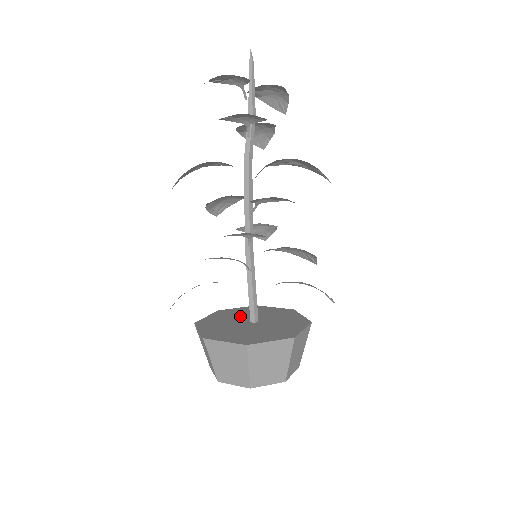
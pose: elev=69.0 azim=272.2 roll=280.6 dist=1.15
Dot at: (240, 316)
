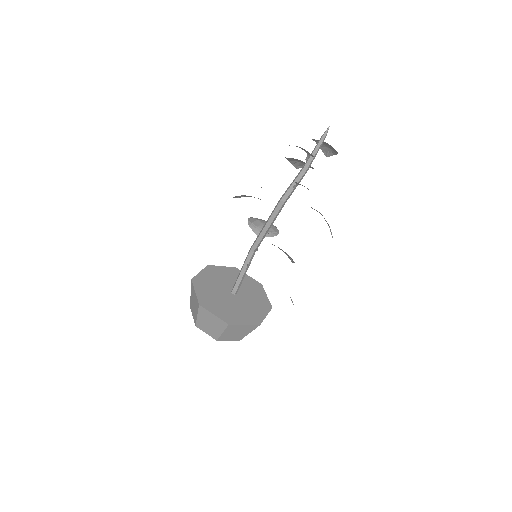
Dot at: (224, 281)
